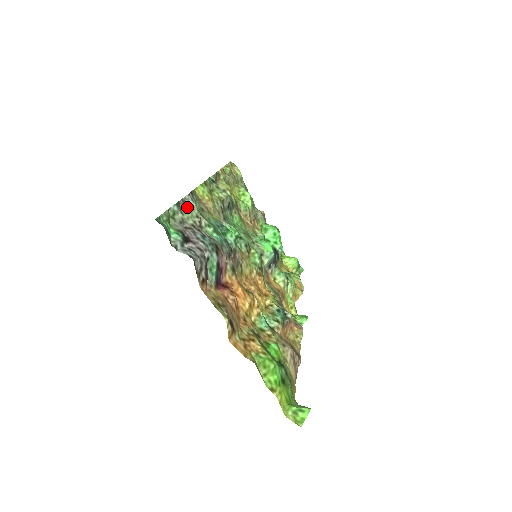
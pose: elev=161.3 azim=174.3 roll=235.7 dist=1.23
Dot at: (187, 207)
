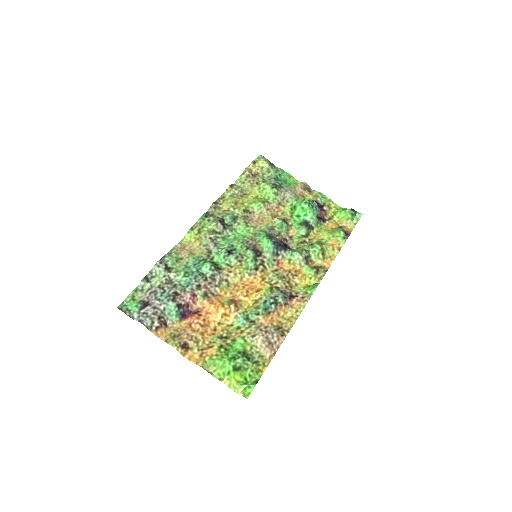
Dot at: (154, 275)
